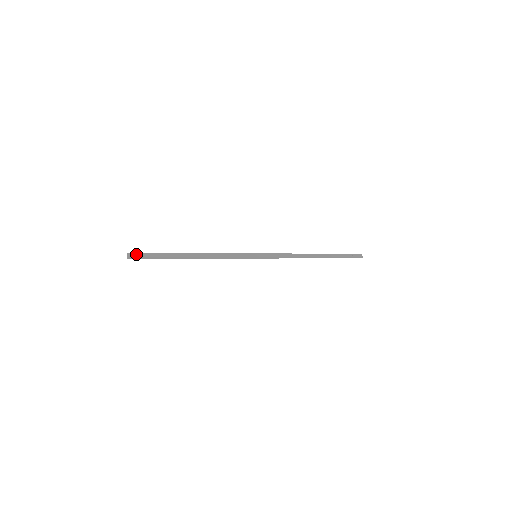
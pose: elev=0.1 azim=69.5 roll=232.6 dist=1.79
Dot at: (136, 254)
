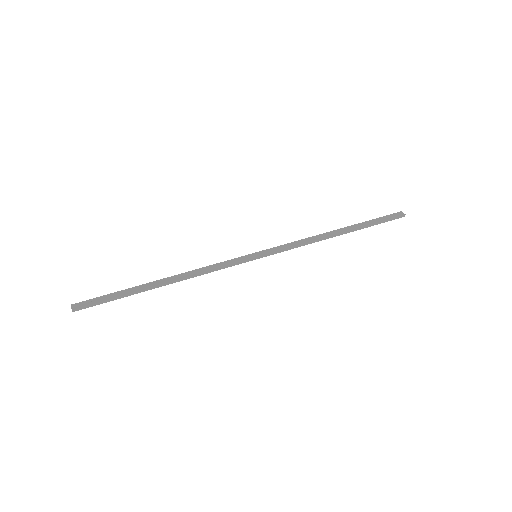
Dot at: (83, 302)
